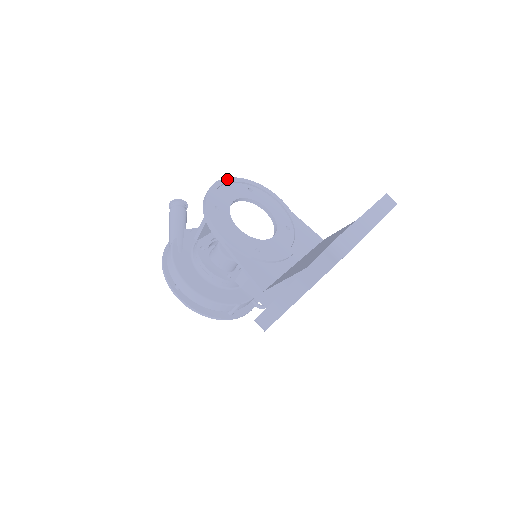
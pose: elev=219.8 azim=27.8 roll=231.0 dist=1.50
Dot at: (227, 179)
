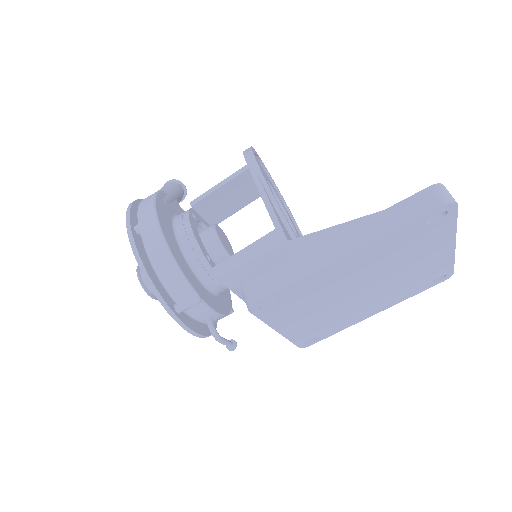
Dot at: occluded
